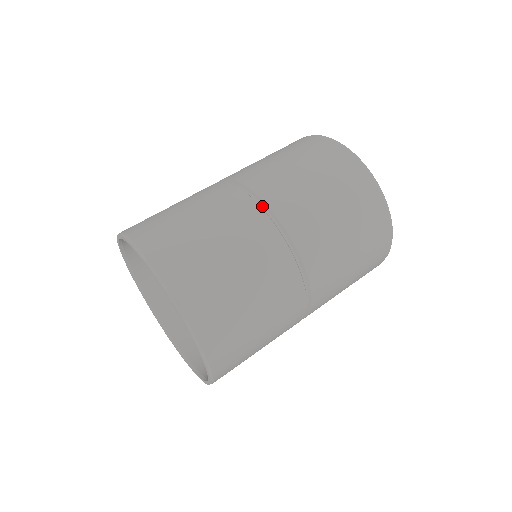
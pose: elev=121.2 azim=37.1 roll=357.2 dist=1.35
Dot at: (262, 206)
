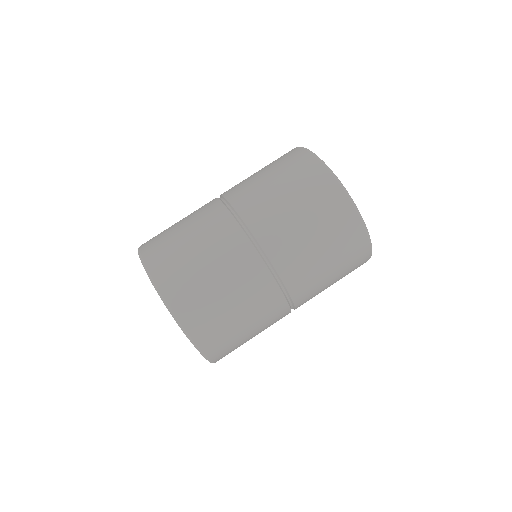
Dot at: (240, 222)
